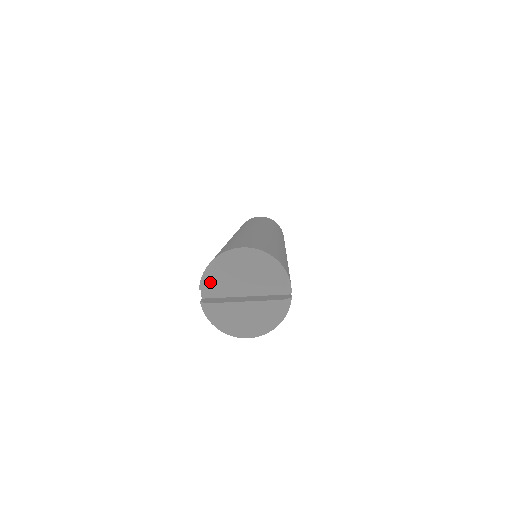
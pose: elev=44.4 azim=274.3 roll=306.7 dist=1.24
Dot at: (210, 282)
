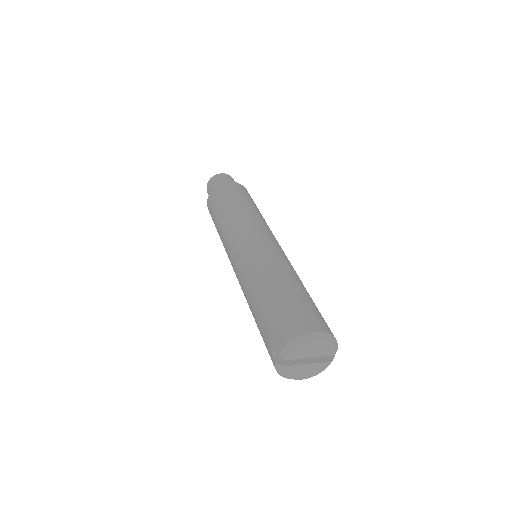
Dot at: (290, 355)
